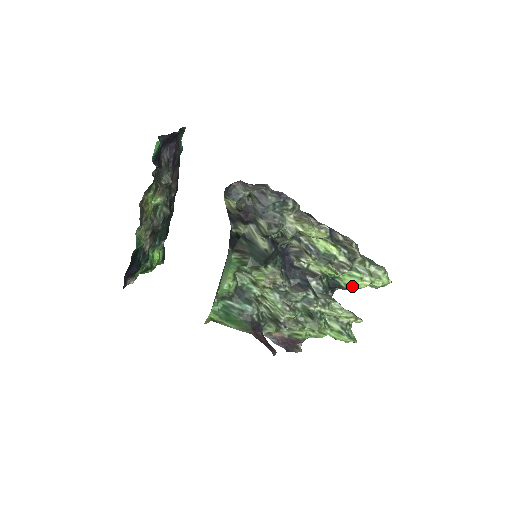
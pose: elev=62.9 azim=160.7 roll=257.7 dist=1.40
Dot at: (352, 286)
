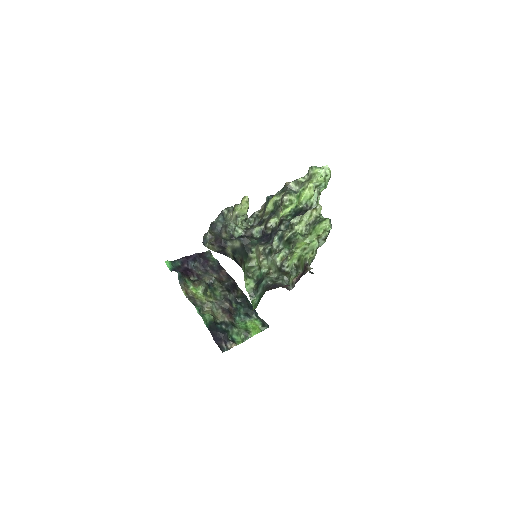
Dot at: (305, 200)
